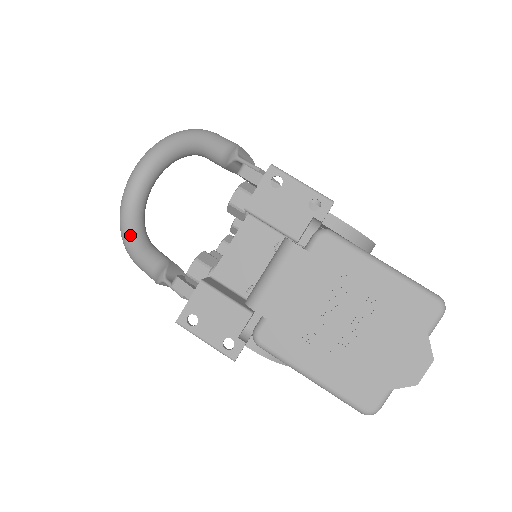
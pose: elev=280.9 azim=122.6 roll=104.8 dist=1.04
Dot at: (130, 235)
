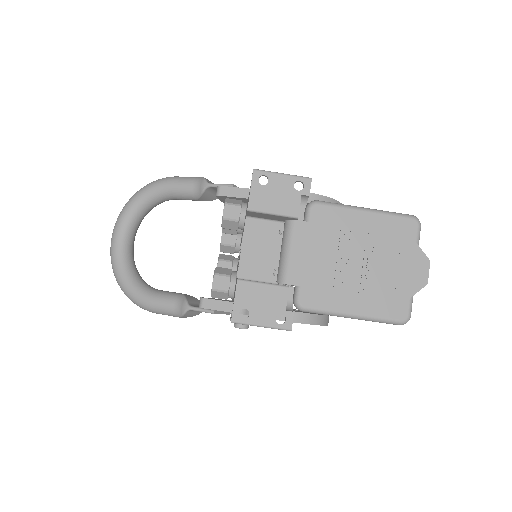
Dot at: (136, 290)
